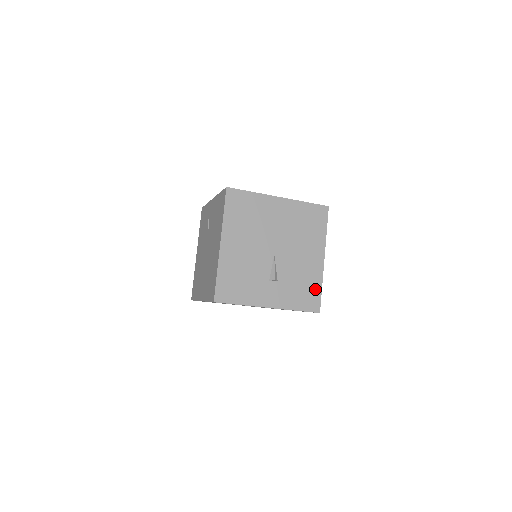
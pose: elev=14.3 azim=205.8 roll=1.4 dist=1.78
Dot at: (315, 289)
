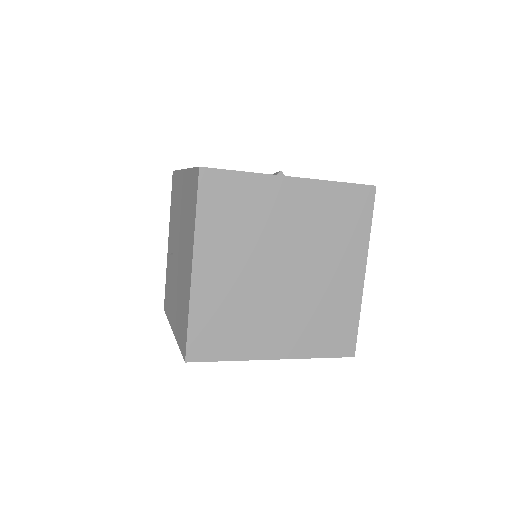
Dot at: occluded
